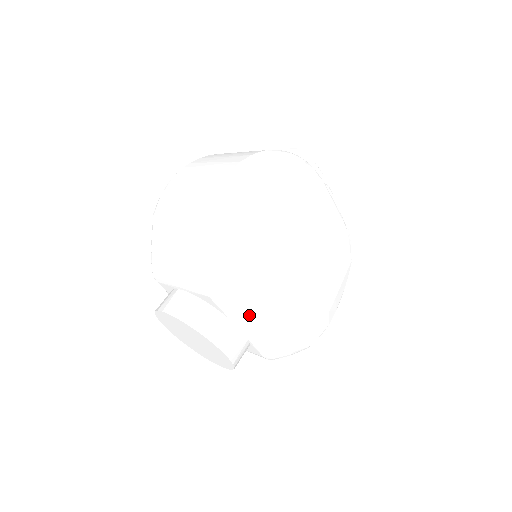
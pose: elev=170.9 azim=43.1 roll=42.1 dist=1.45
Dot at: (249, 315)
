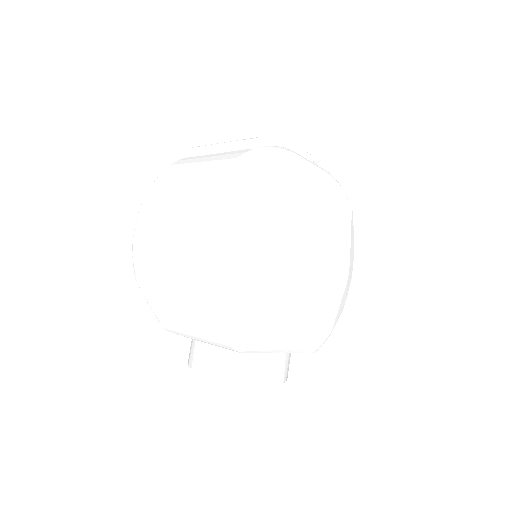
Dot at: (283, 340)
